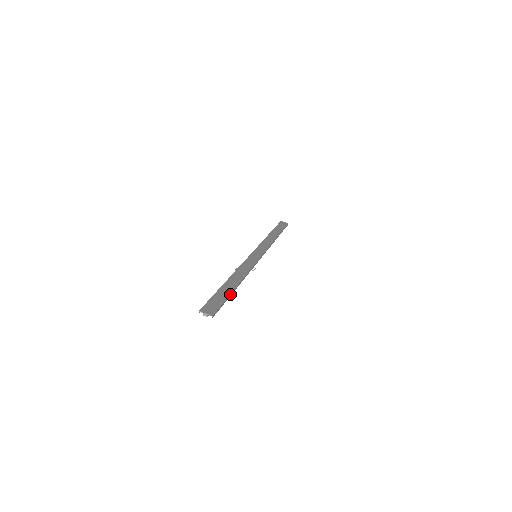
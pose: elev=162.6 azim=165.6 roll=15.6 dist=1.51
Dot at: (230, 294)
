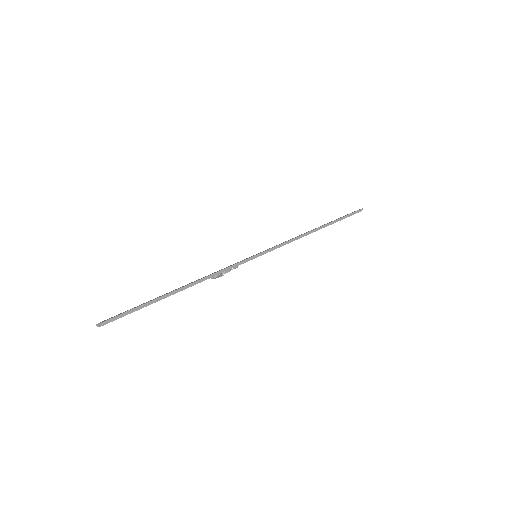
Dot at: (155, 299)
